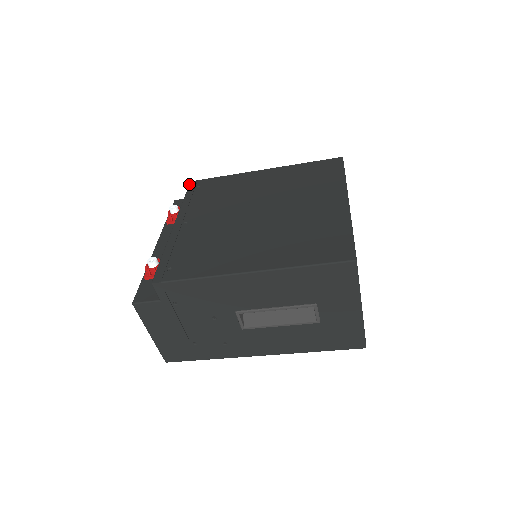
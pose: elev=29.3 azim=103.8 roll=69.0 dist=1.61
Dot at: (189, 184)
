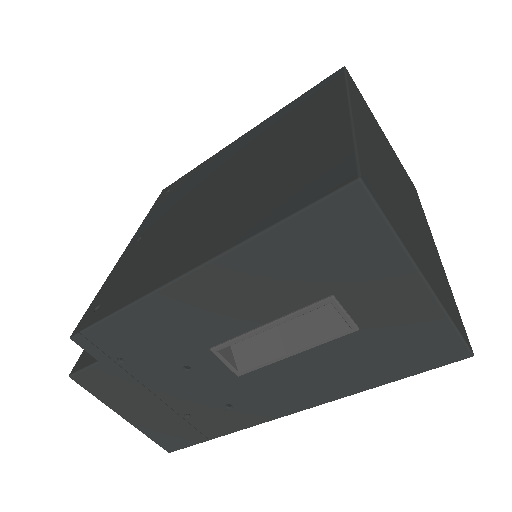
Dot at: occluded
